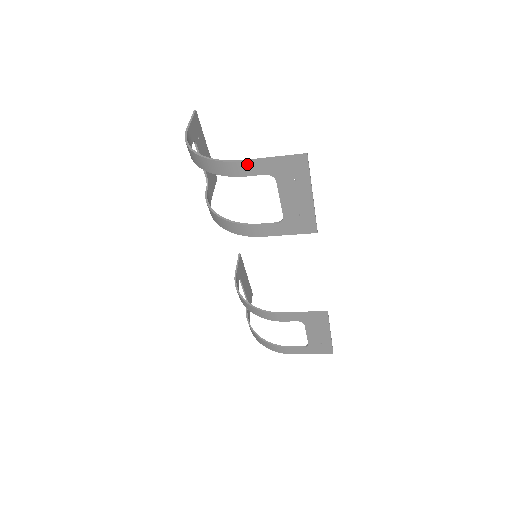
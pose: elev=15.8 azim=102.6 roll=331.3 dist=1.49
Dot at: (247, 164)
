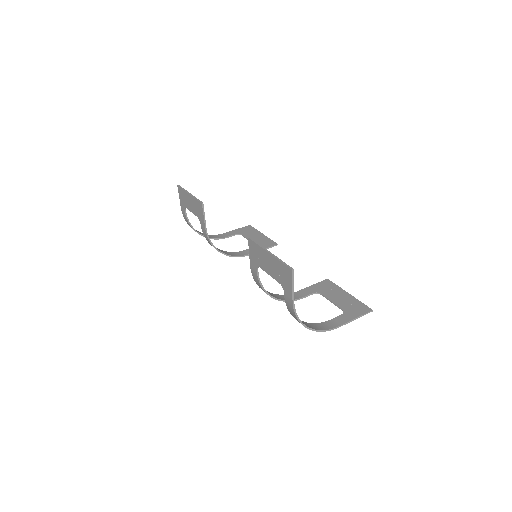
Dot at: (339, 325)
